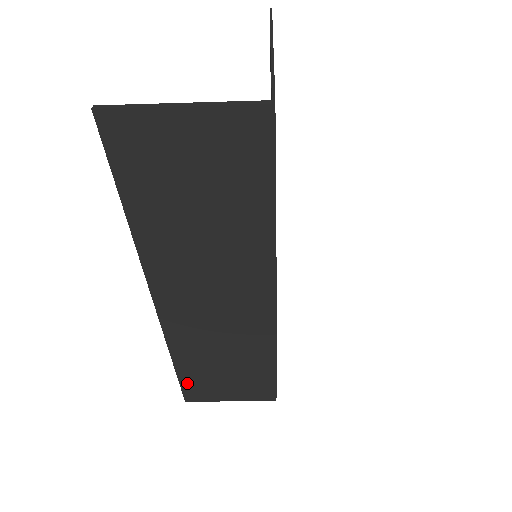
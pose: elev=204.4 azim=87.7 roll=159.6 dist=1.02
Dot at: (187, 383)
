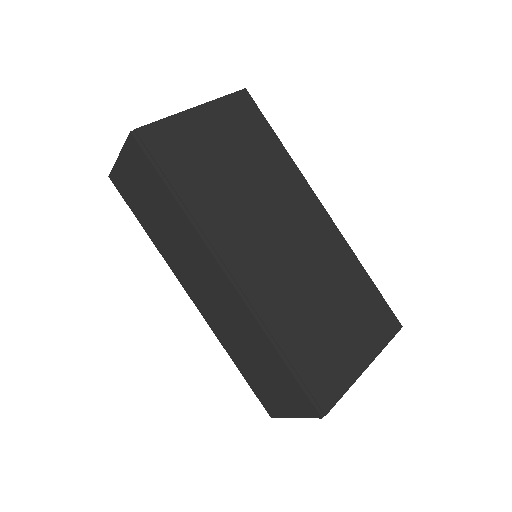
Dot at: (256, 390)
